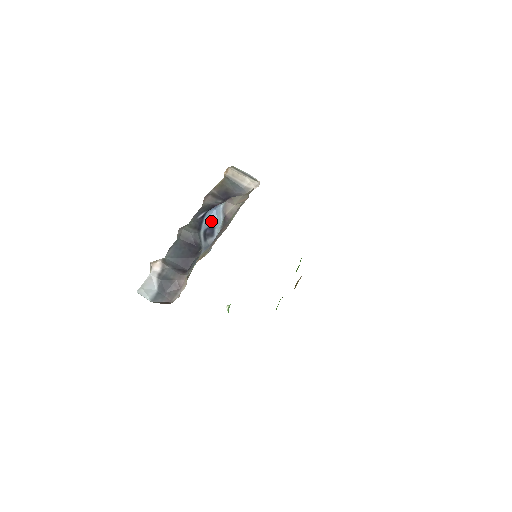
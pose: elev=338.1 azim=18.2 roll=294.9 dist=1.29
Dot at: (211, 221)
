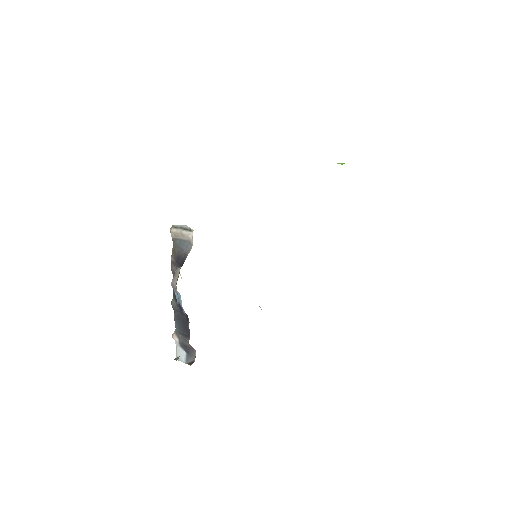
Dot at: (178, 296)
